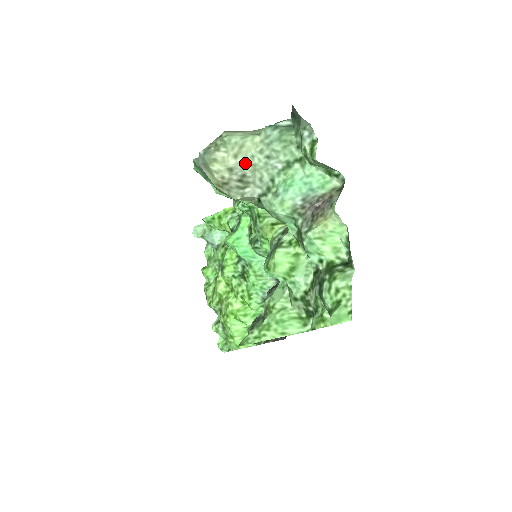
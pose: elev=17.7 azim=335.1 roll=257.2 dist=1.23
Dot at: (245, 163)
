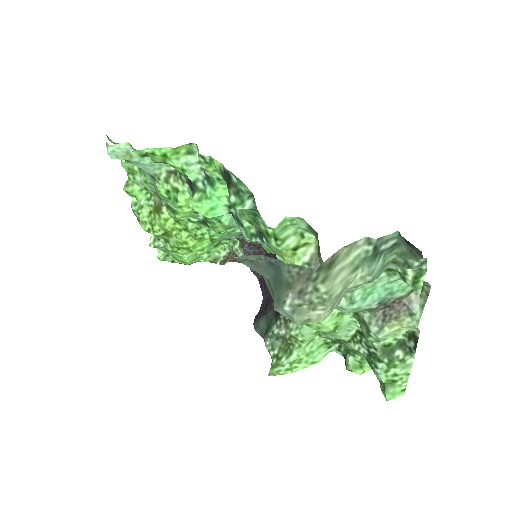
Dot at: (338, 304)
